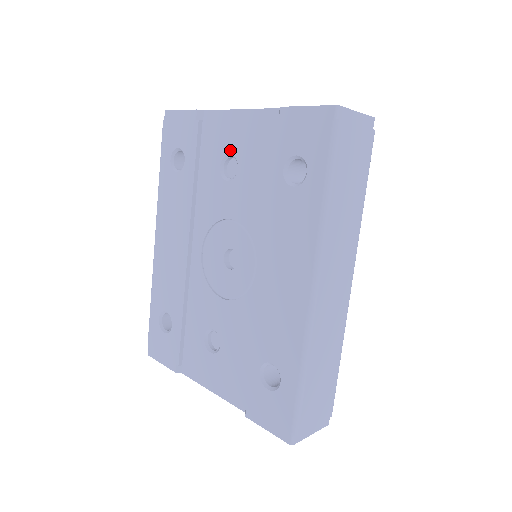
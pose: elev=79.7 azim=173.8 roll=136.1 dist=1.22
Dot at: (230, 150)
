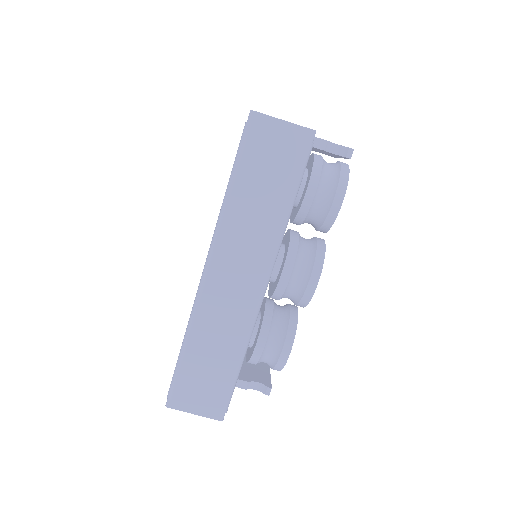
Dot at: occluded
